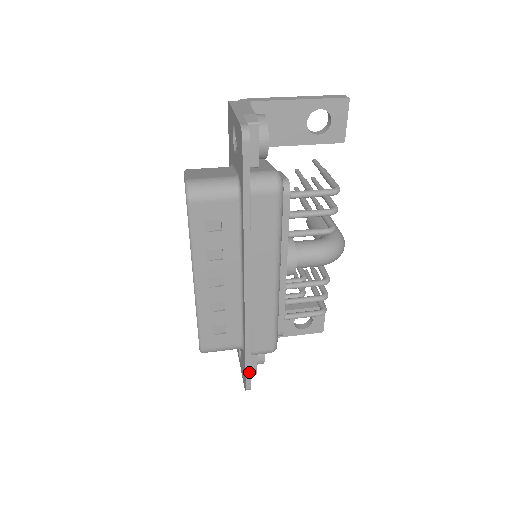
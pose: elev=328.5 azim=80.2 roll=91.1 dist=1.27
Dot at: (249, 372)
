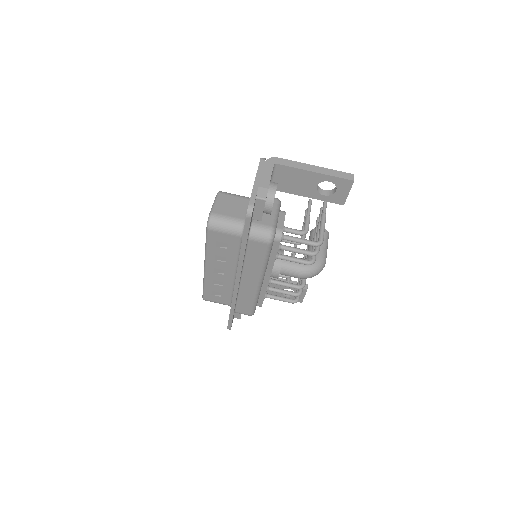
Dot at: (231, 322)
